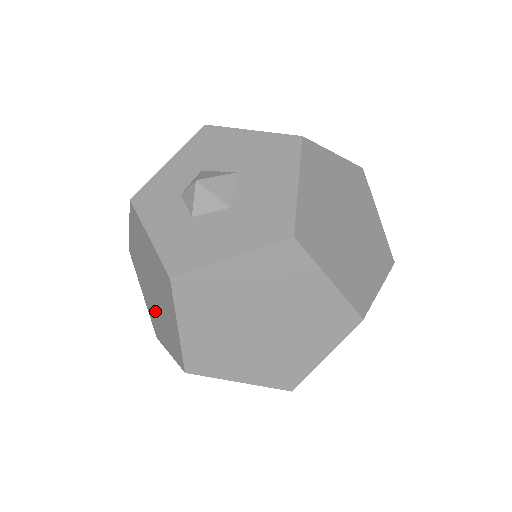
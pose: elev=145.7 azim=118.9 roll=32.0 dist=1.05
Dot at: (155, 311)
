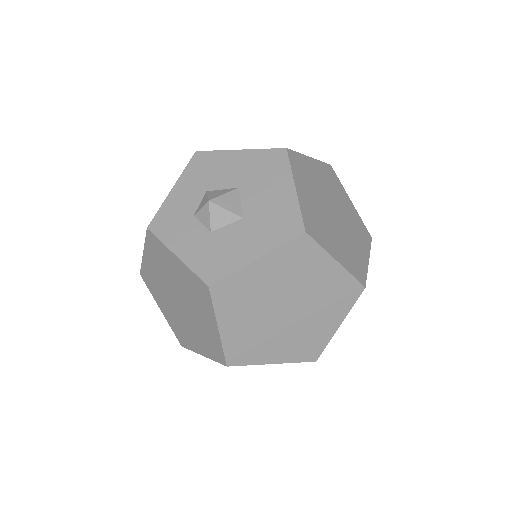
Dot at: (181, 322)
